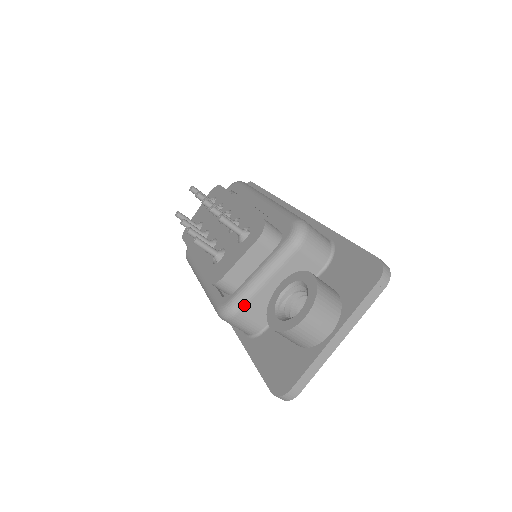
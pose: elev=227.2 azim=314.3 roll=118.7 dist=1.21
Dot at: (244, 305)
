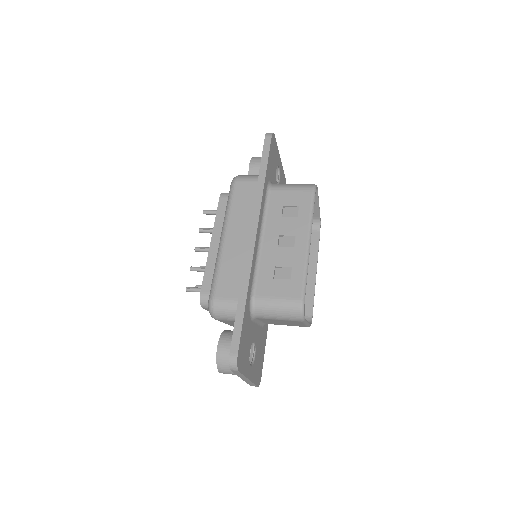
Dot at: occluded
